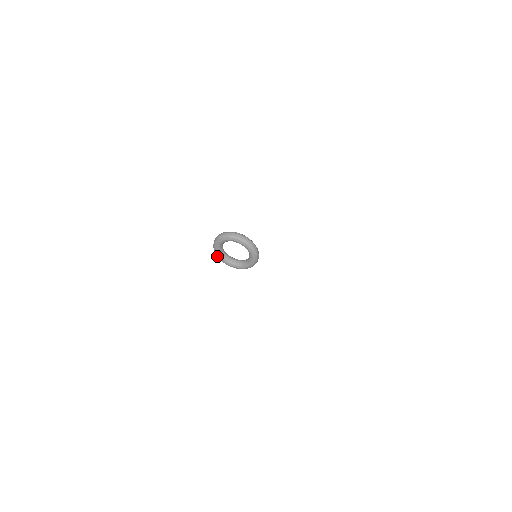
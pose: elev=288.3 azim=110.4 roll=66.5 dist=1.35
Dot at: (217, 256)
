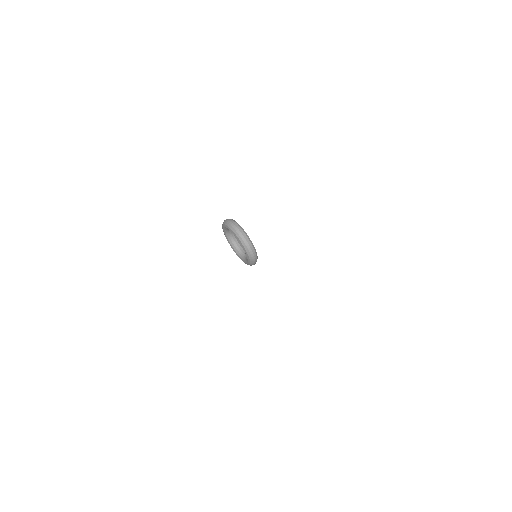
Dot at: (227, 240)
